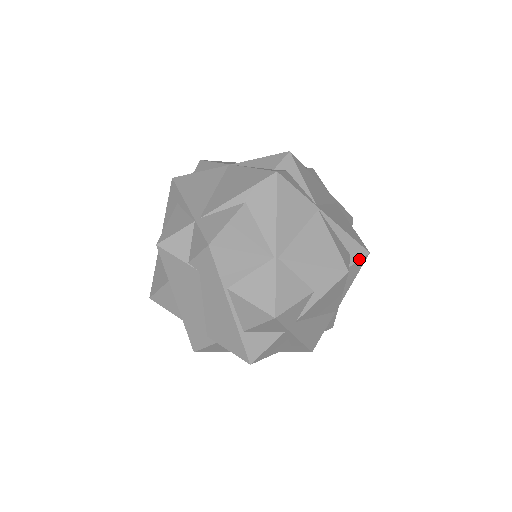
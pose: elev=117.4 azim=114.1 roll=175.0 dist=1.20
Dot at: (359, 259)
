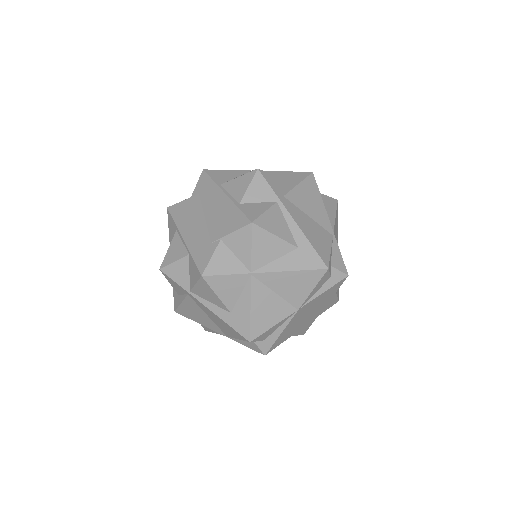
Dot at: (328, 197)
